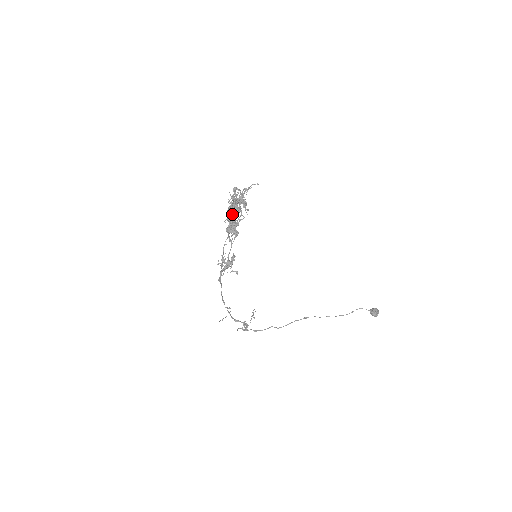
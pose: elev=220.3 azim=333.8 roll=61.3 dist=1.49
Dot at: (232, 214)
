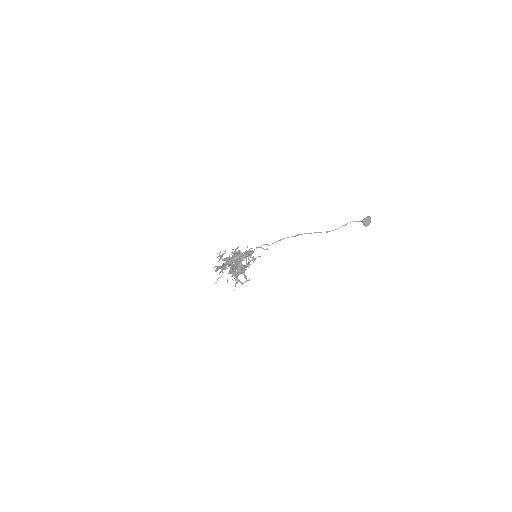
Dot at: occluded
